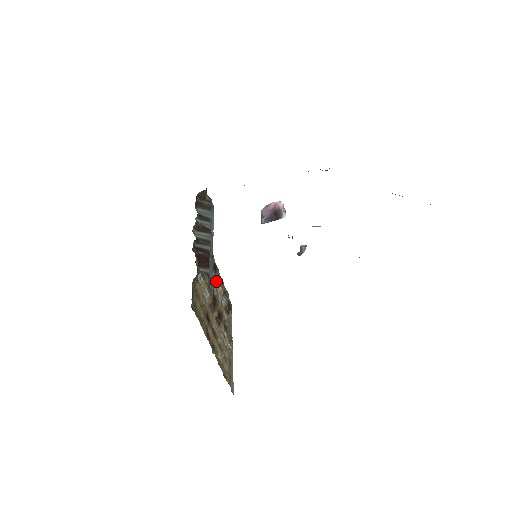
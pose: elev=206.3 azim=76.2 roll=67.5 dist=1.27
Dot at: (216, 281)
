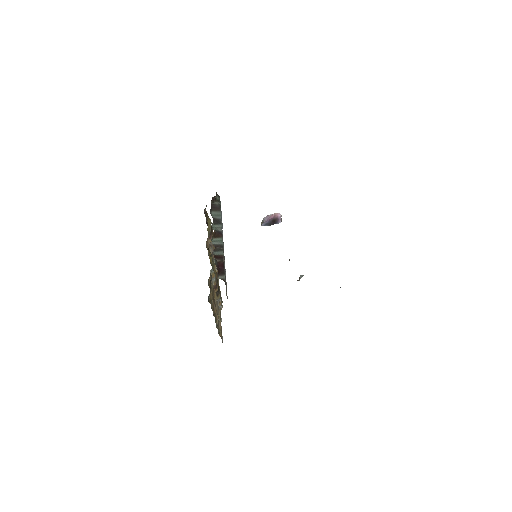
Dot at: occluded
